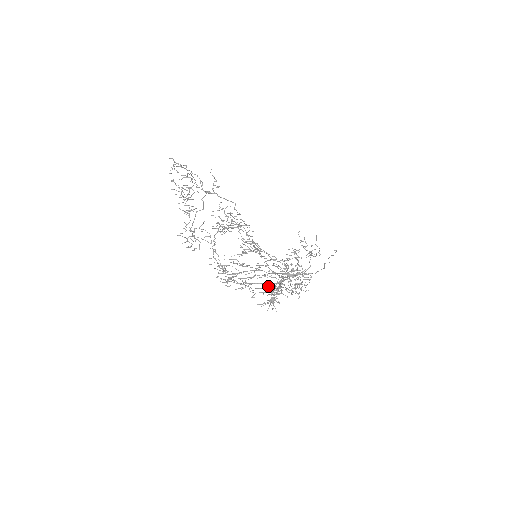
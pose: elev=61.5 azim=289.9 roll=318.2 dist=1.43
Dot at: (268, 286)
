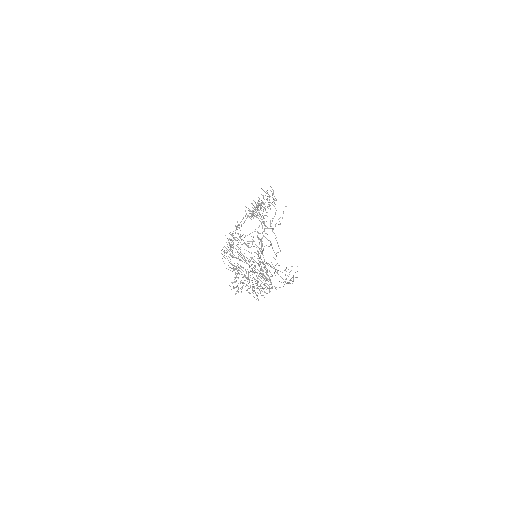
Dot at: occluded
